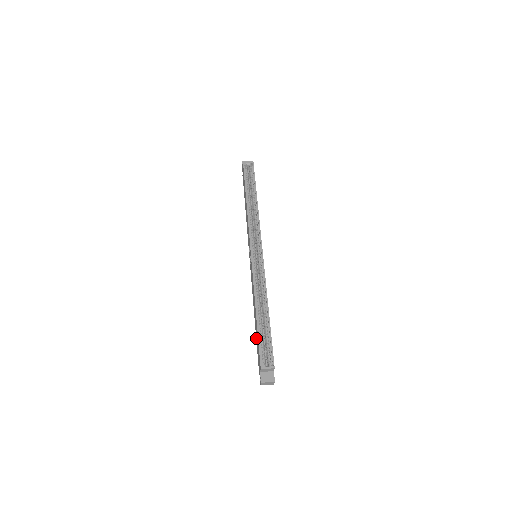
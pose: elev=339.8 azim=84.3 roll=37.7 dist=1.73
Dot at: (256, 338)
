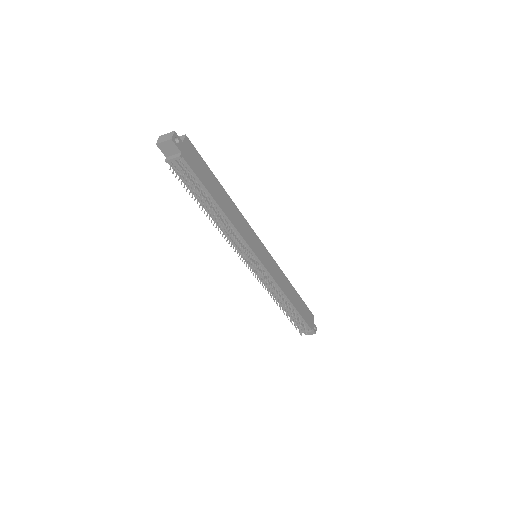
Dot at: occluded
